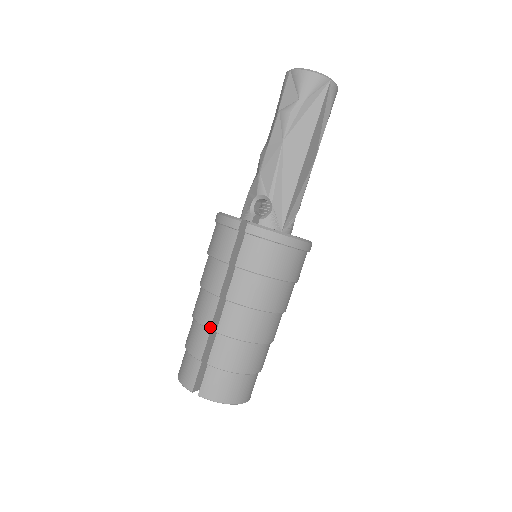
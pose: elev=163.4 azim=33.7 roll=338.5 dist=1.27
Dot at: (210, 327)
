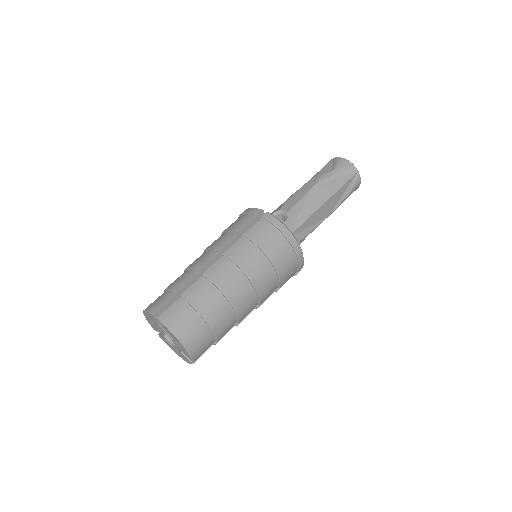
Dot at: (199, 270)
